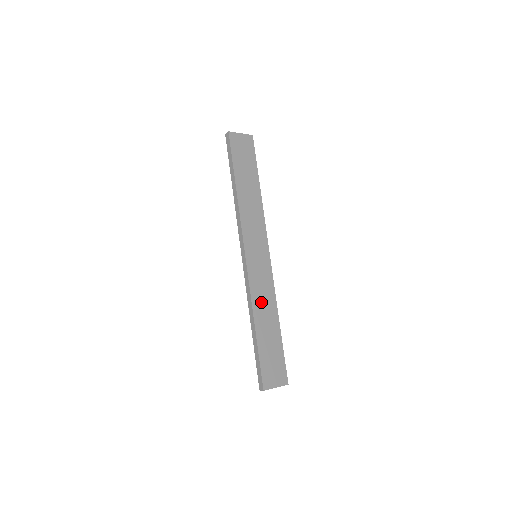
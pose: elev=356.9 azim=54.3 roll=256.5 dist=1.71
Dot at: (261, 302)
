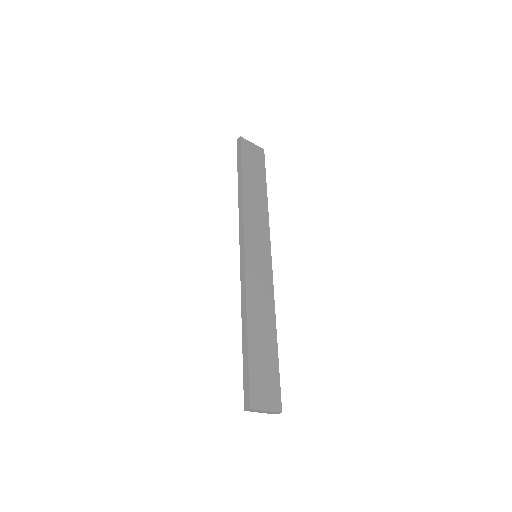
Dot at: (257, 303)
